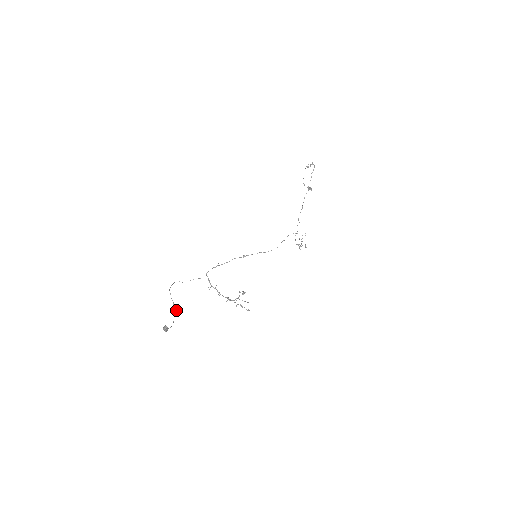
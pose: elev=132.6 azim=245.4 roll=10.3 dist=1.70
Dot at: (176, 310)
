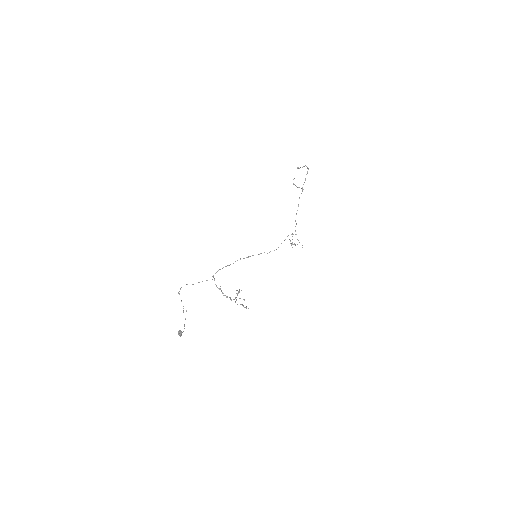
Dot at: occluded
